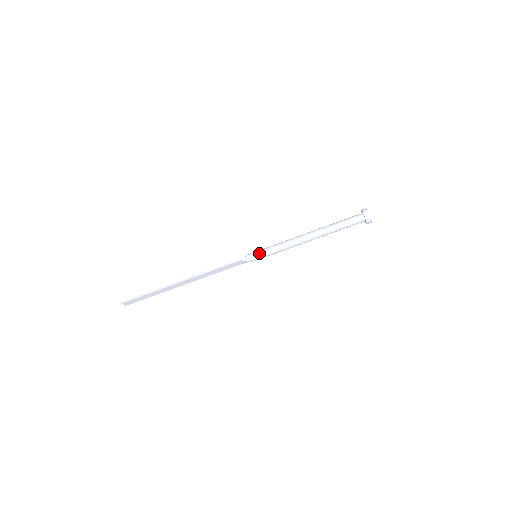
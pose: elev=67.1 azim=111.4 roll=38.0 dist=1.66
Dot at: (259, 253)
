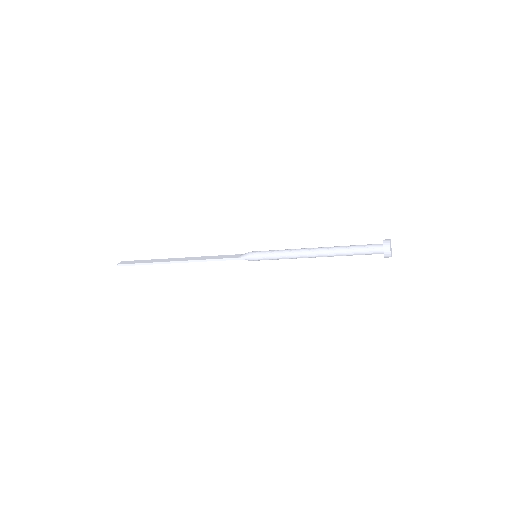
Dot at: (259, 258)
